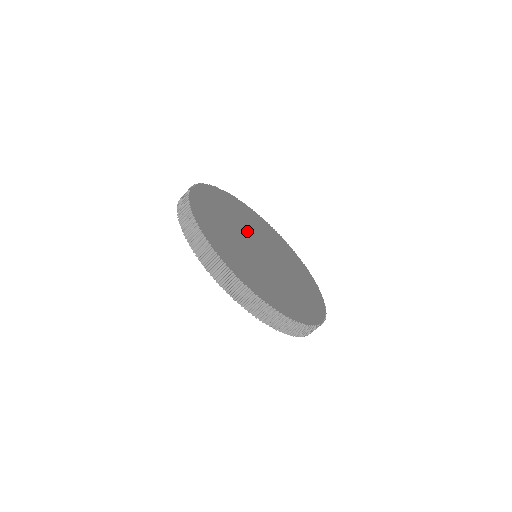
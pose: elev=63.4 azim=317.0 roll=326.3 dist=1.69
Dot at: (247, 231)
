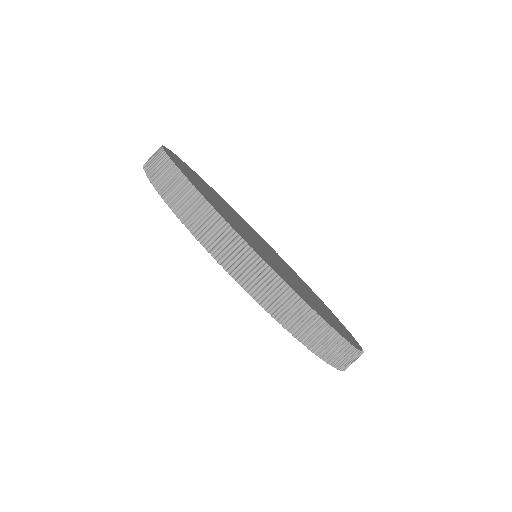
Dot at: (266, 246)
